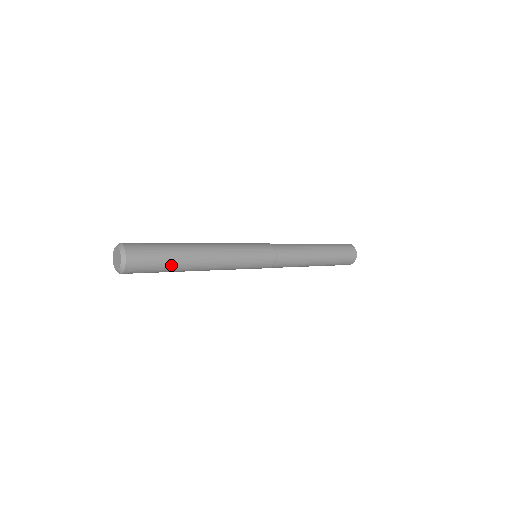
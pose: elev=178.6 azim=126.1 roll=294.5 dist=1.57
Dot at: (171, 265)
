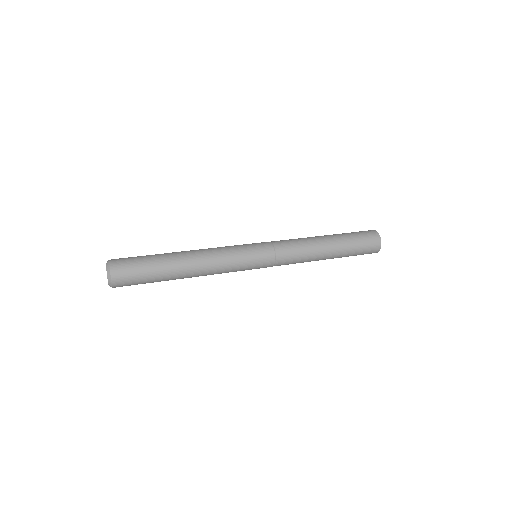
Dot at: (158, 275)
